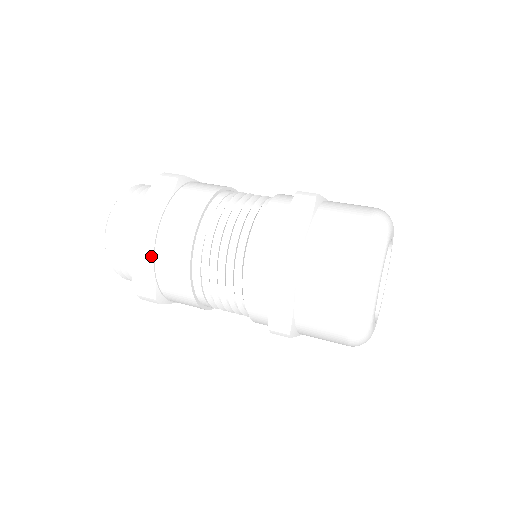
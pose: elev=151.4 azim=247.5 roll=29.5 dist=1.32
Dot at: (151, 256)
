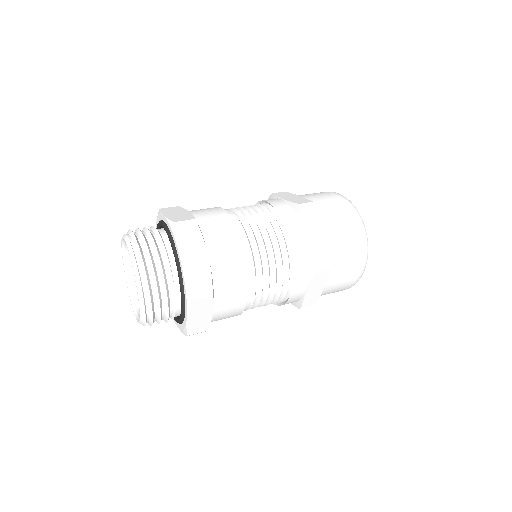
Dot at: (203, 239)
